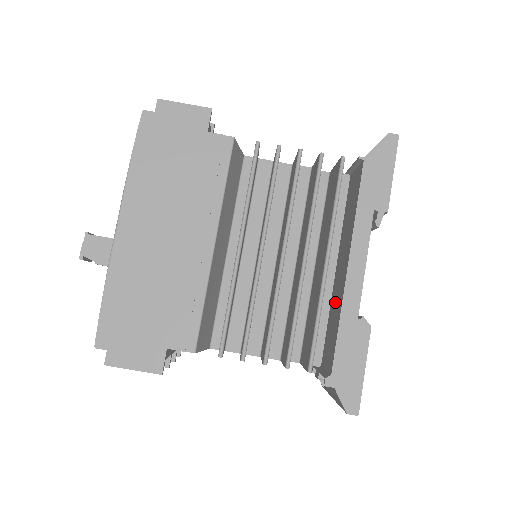
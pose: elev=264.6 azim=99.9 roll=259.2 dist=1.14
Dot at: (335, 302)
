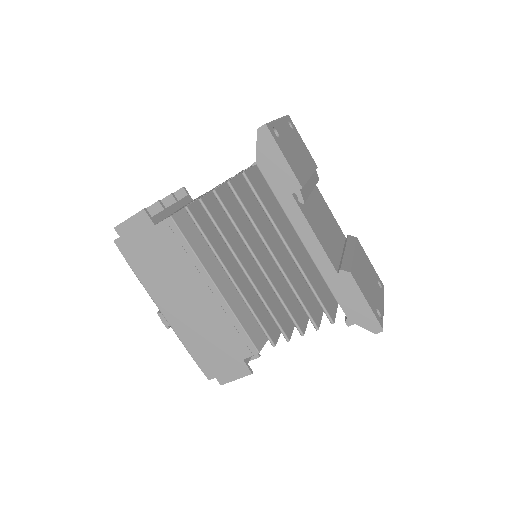
Dot at: occluded
